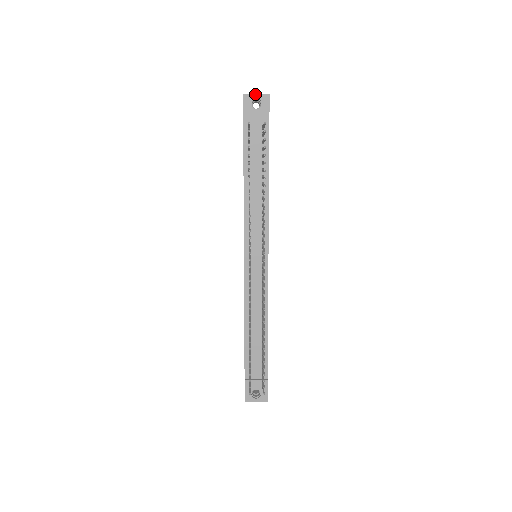
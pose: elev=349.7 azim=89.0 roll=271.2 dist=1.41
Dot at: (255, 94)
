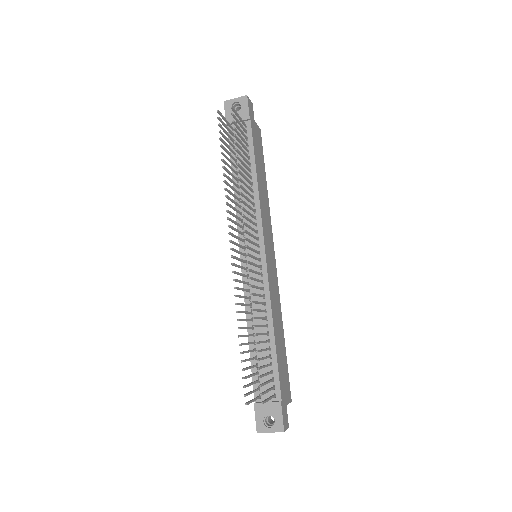
Dot at: (234, 99)
